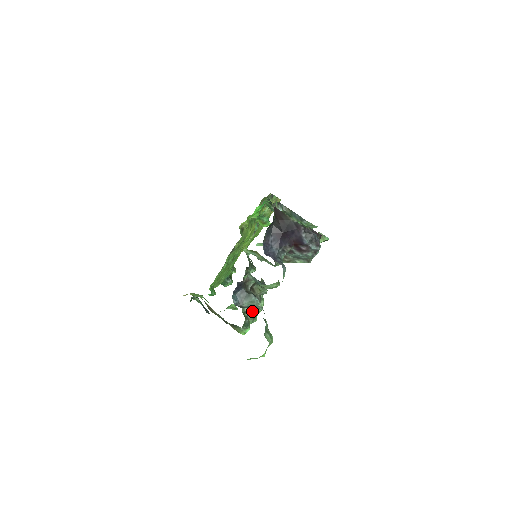
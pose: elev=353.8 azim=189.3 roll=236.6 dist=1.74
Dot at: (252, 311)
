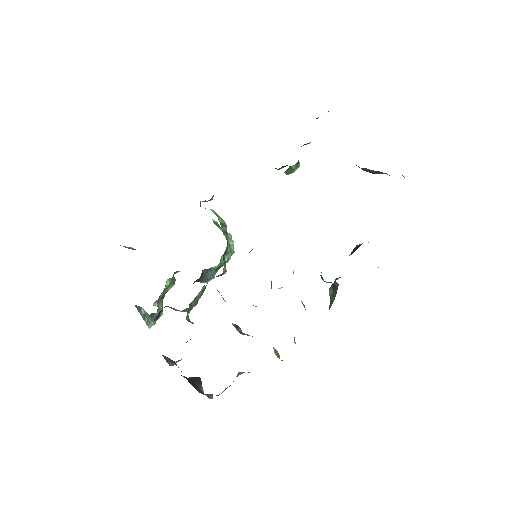
Dot at: occluded
